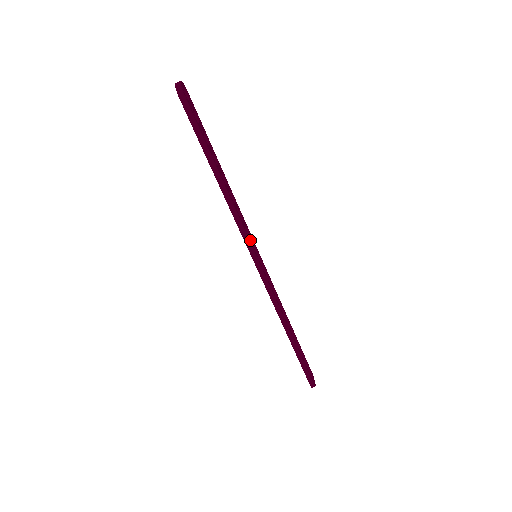
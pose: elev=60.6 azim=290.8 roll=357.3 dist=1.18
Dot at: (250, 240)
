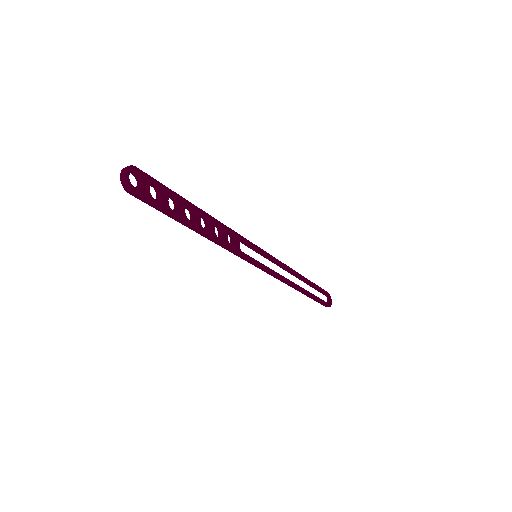
Dot at: (247, 245)
